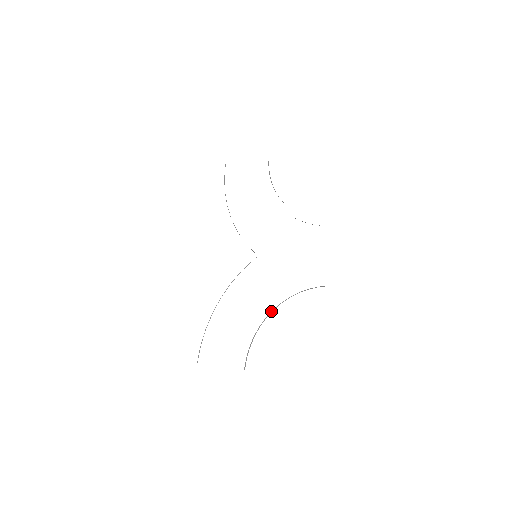
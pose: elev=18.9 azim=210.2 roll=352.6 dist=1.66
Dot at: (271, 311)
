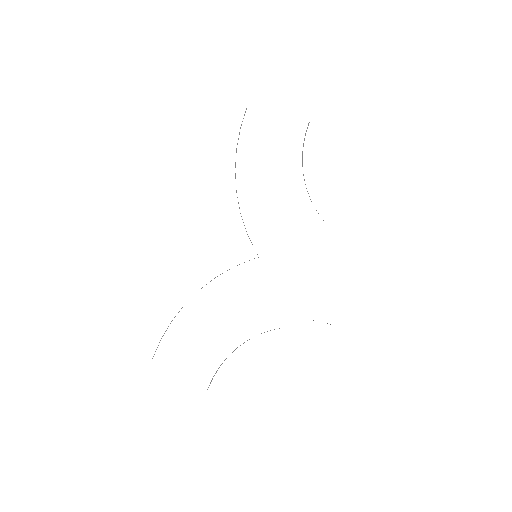
Dot at: occluded
